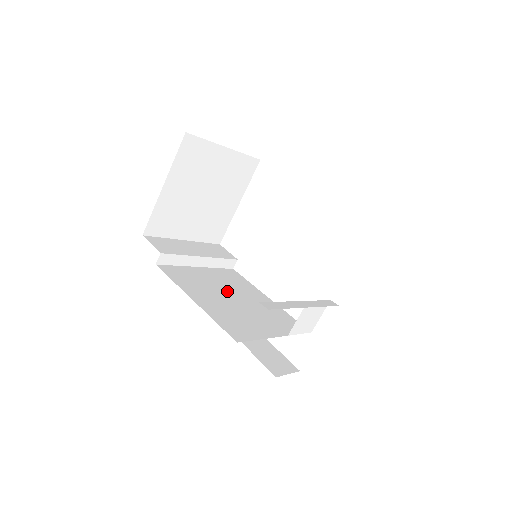
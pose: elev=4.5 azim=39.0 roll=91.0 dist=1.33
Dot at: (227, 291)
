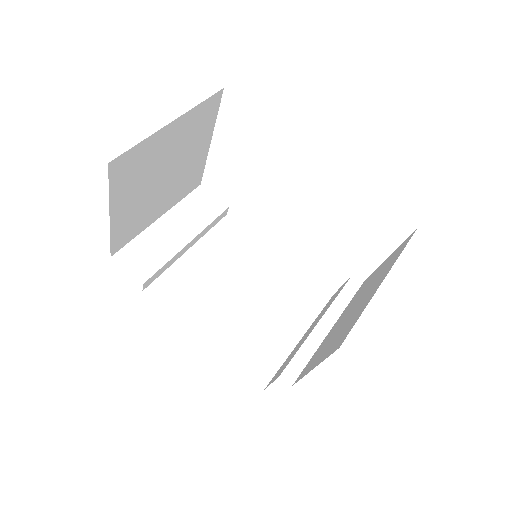
Dot at: (231, 282)
